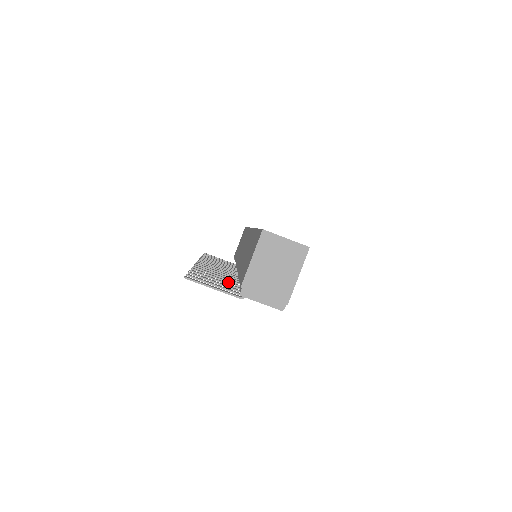
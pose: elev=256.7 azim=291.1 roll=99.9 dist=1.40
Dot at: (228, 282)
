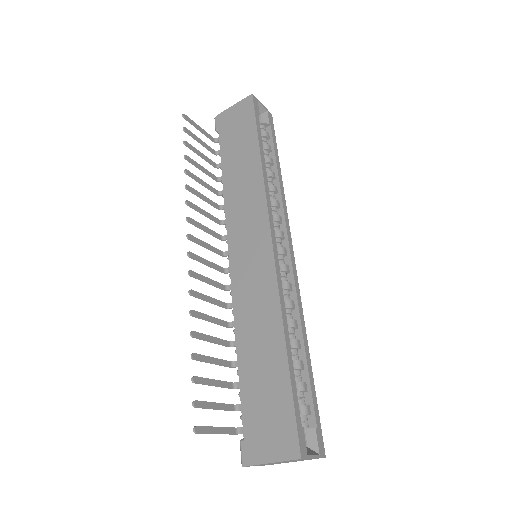
Dot at: occluded
